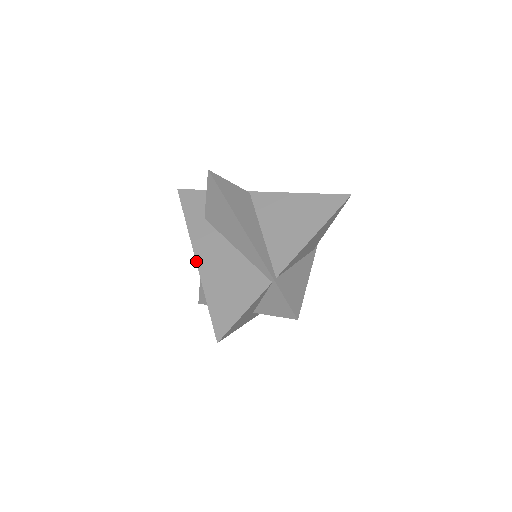
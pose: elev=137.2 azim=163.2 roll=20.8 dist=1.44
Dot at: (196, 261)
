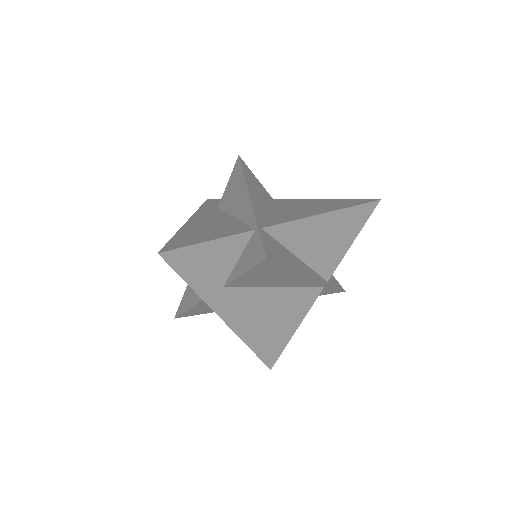
Dot at: (187, 221)
